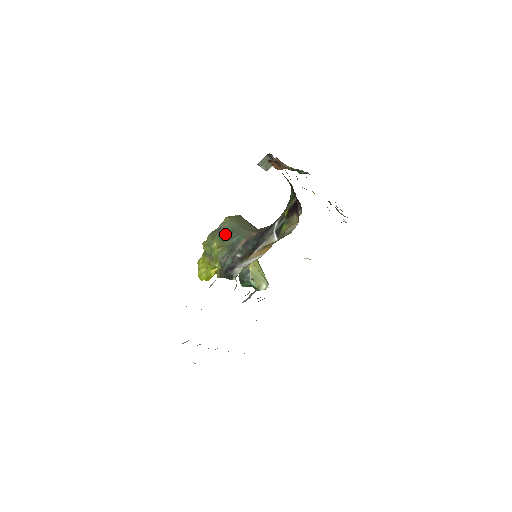
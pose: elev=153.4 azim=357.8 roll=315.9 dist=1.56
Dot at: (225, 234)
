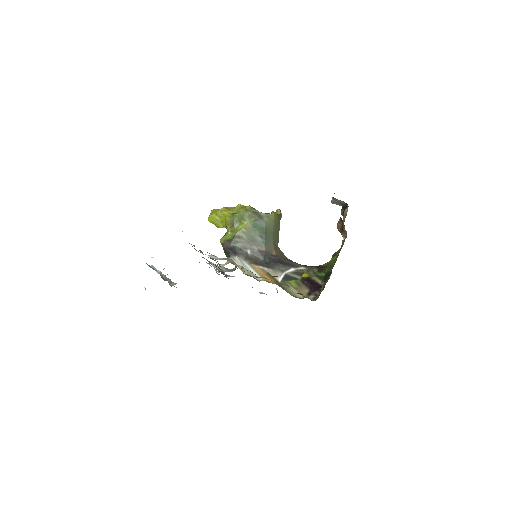
Dot at: (260, 227)
